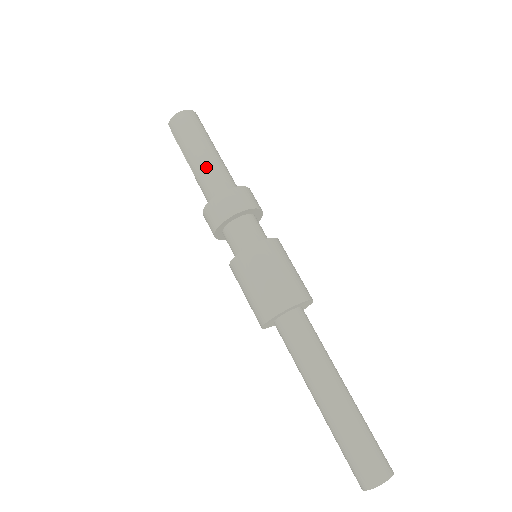
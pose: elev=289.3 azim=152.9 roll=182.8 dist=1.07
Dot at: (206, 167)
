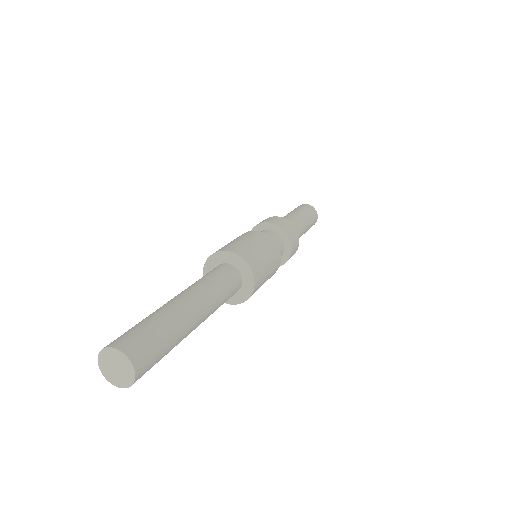
Dot at: occluded
